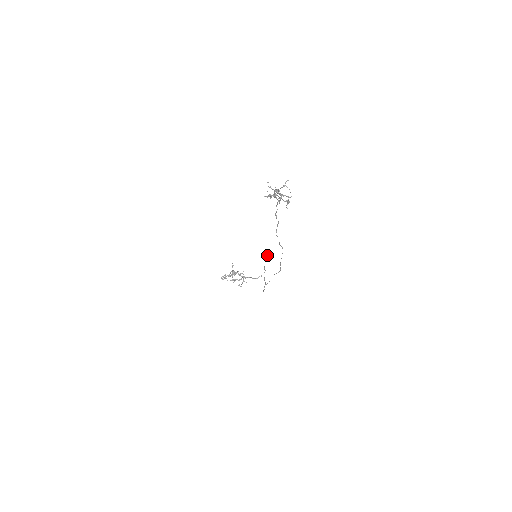
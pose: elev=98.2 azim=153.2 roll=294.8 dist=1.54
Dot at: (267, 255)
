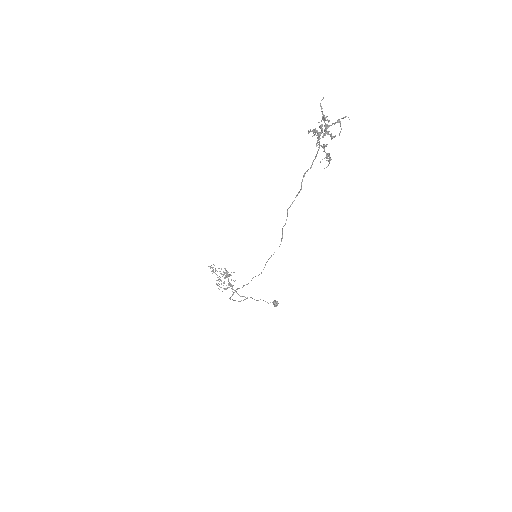
Dot at: (275, 300)
